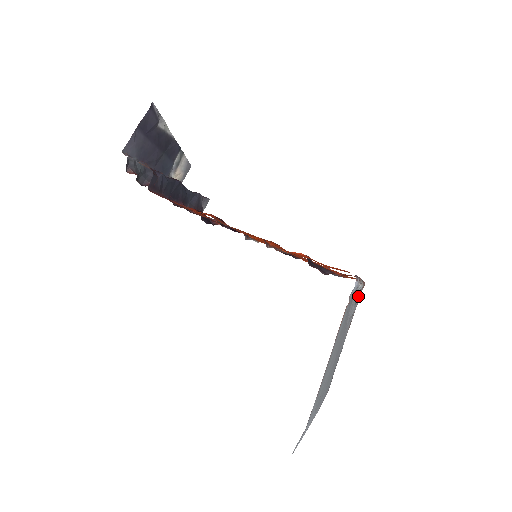
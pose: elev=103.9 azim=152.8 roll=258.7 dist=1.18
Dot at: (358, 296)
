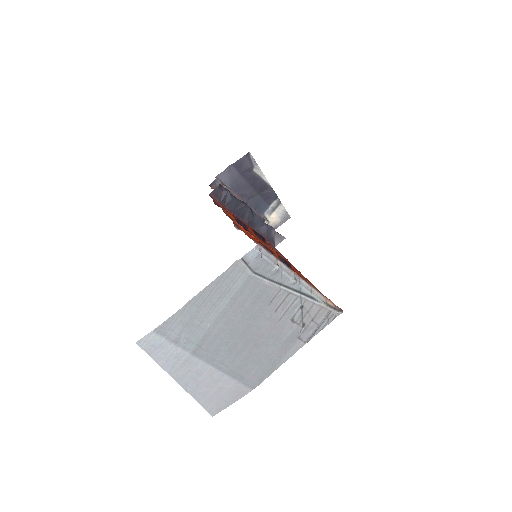
Dot at: (320, 313)
